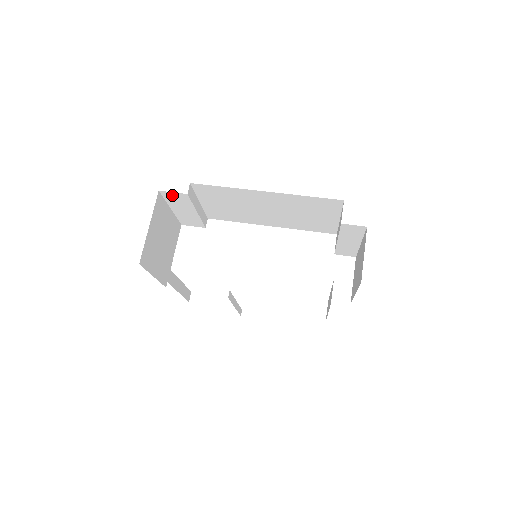
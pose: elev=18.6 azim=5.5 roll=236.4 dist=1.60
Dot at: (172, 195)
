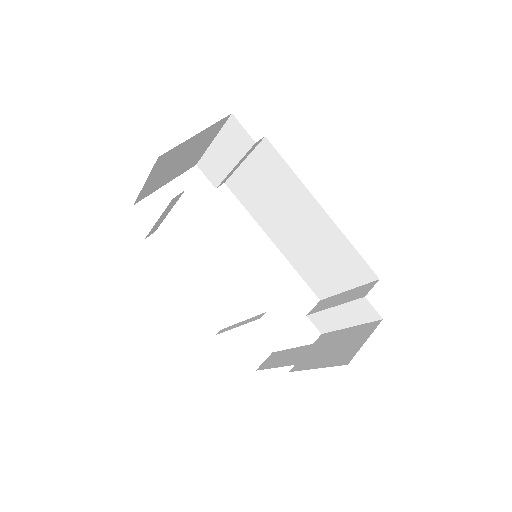
Dot at: (238, 130)
